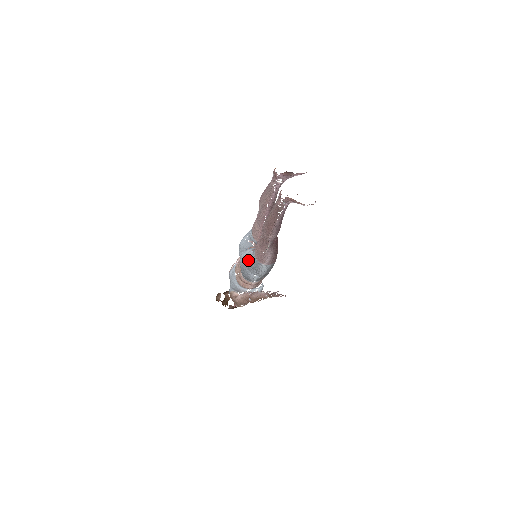
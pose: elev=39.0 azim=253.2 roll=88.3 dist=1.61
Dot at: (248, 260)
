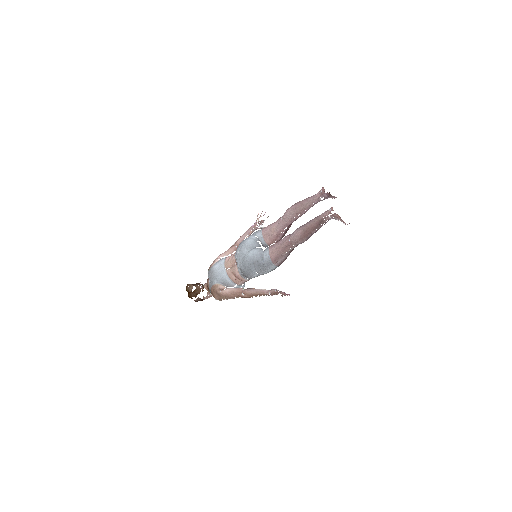
Dot at: (259, 258)
